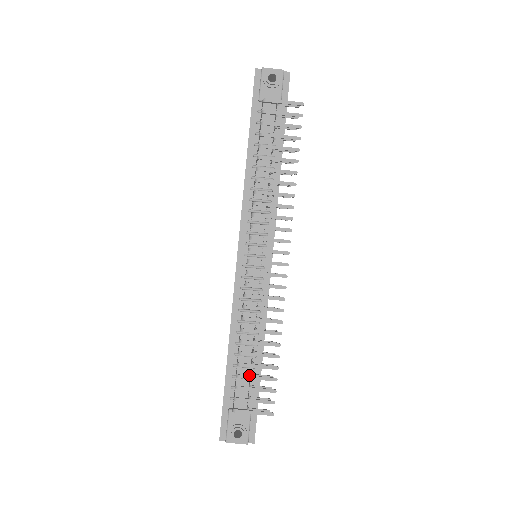
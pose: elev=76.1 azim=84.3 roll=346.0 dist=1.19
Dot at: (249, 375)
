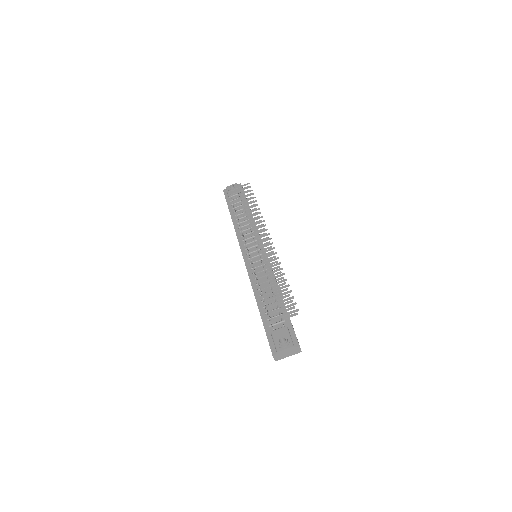
Dot at: (272, 297)
